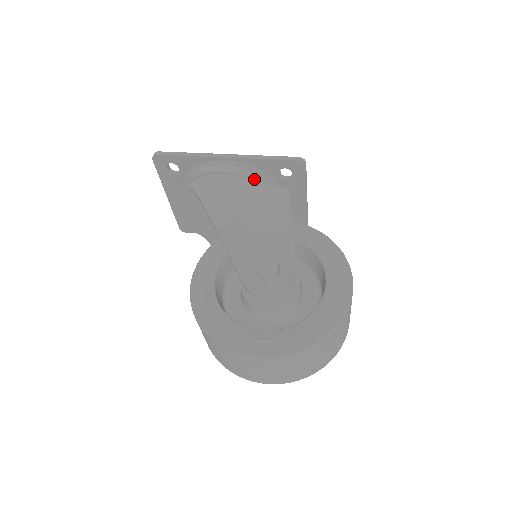
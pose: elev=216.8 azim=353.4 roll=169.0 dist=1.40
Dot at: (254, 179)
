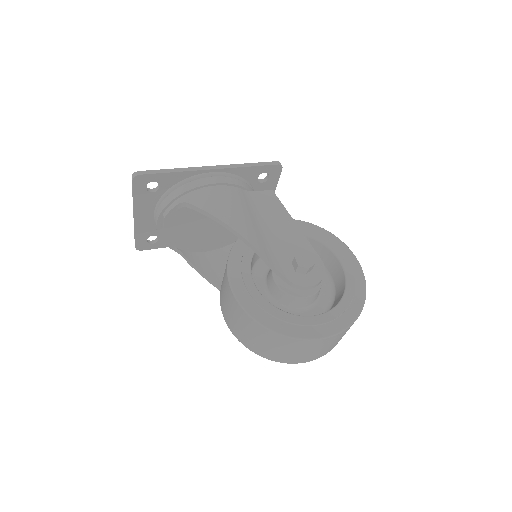
Dot at: (243, 186)
